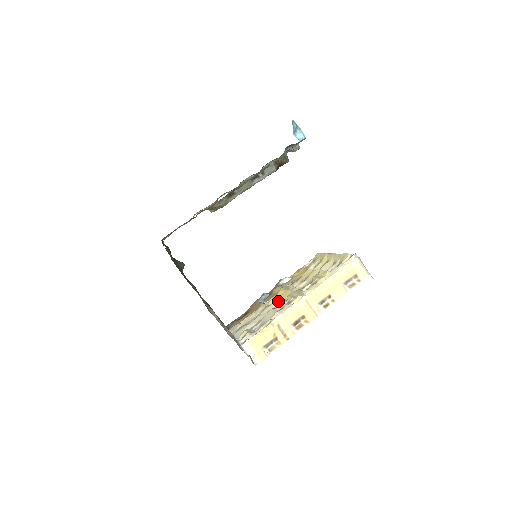
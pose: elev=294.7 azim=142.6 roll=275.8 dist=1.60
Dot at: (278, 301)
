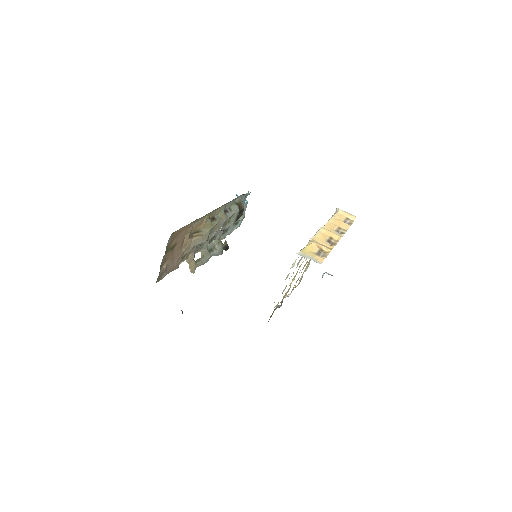
Dot at: occluded
